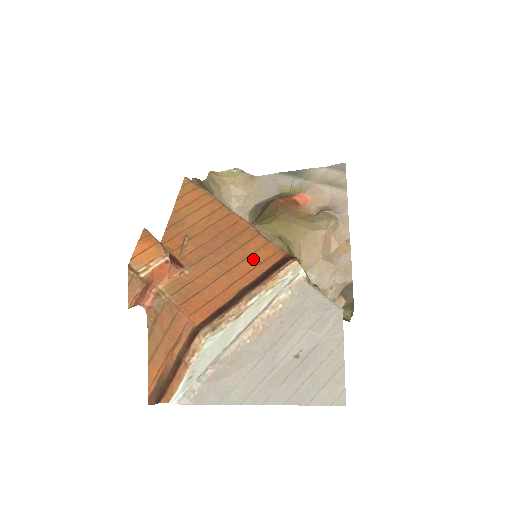
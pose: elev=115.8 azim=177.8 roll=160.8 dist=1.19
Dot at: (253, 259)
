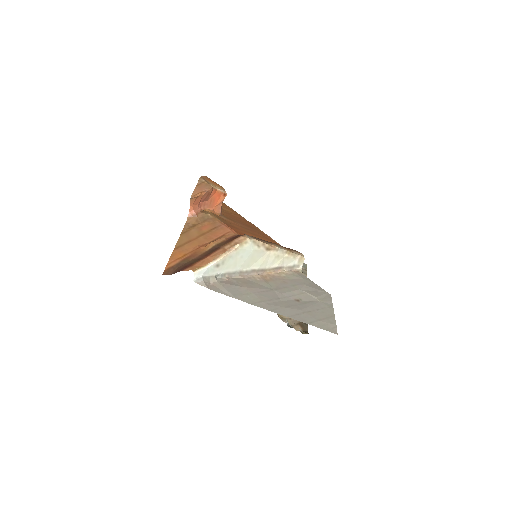
Dot at: (270, 241)
